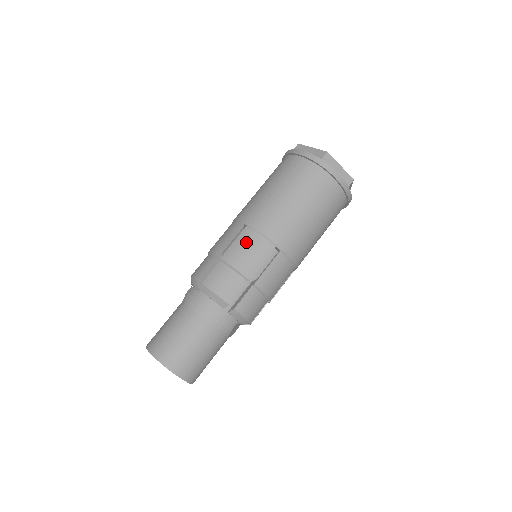
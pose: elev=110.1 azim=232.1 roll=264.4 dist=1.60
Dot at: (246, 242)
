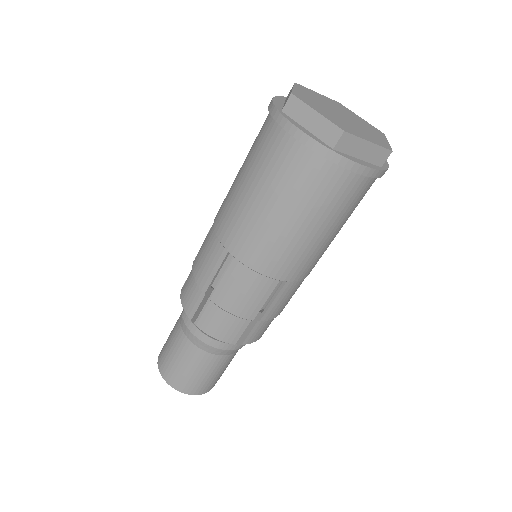
Dot at: (238, 282)
